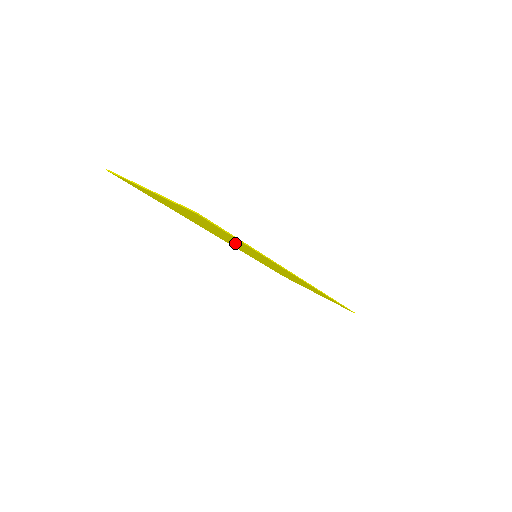
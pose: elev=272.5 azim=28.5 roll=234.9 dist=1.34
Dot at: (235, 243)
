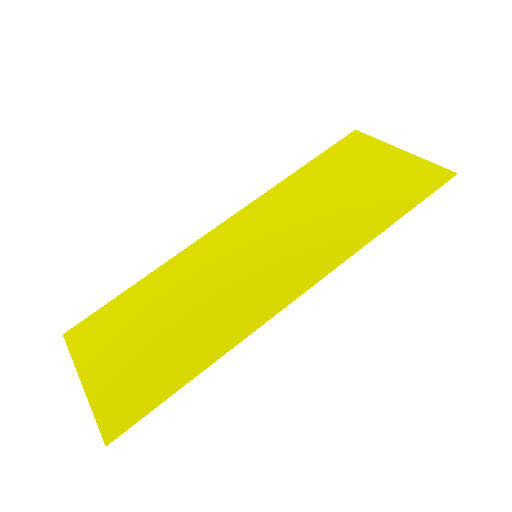
Dot at: (212, 295)
